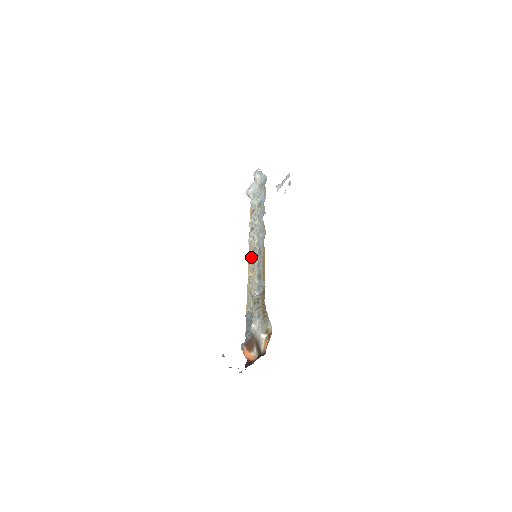
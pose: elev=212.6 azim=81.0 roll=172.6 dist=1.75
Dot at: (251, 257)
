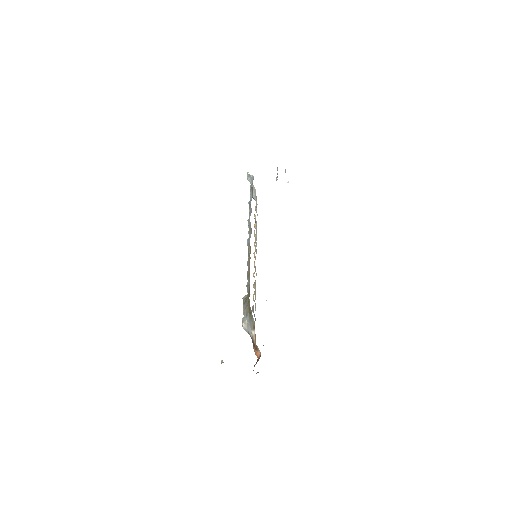
Dot at: occluded
